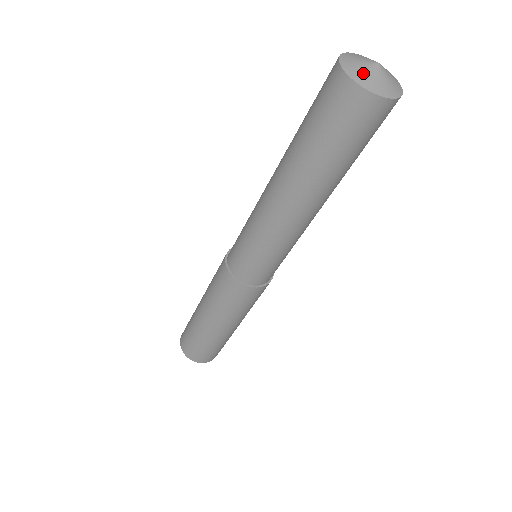
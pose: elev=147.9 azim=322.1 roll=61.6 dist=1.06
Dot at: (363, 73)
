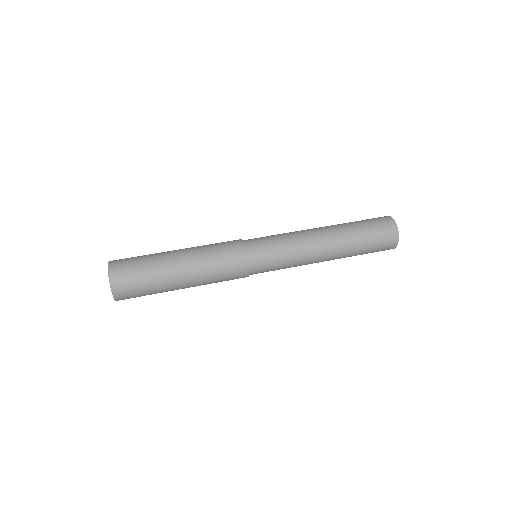
Dot at: occluded
